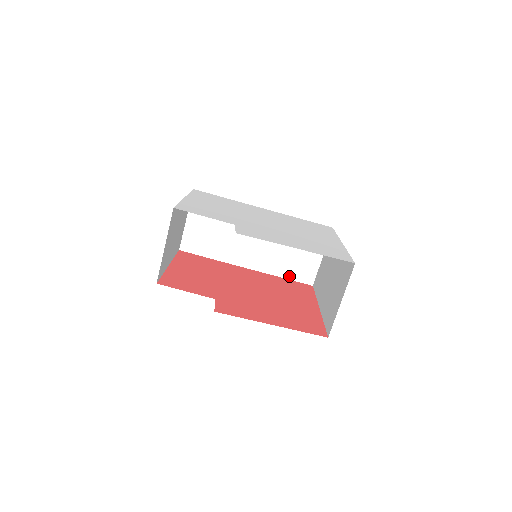
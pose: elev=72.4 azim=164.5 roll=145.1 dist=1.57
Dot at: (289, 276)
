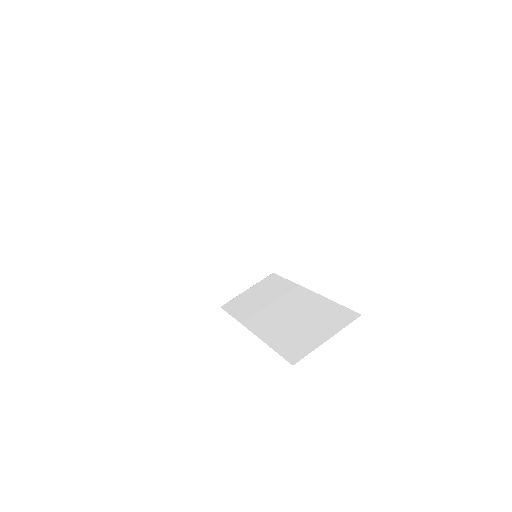
Dot at: (279, 348)
